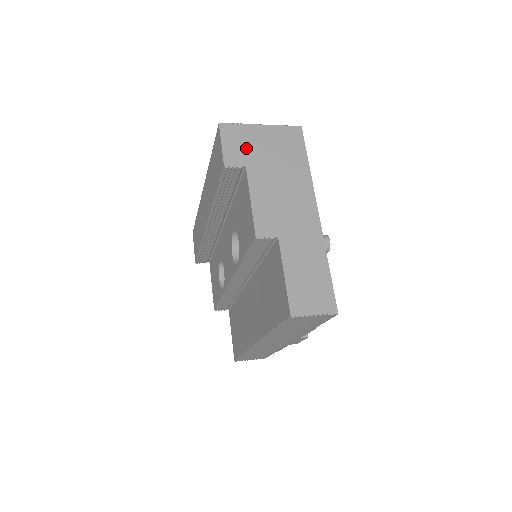
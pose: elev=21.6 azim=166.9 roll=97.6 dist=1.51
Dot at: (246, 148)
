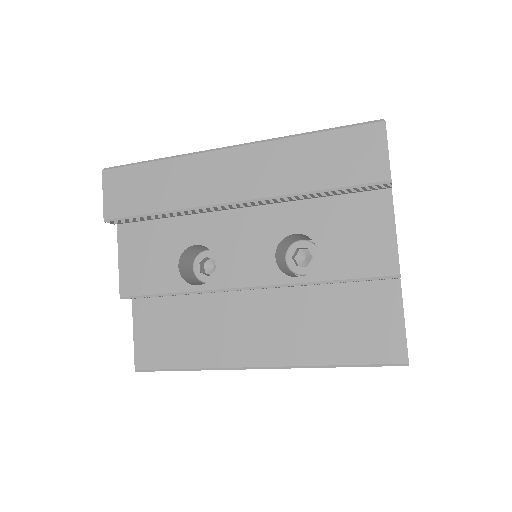
Dot at: occluded
